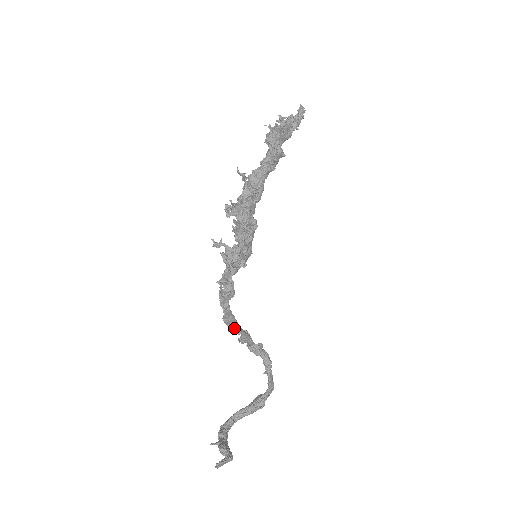
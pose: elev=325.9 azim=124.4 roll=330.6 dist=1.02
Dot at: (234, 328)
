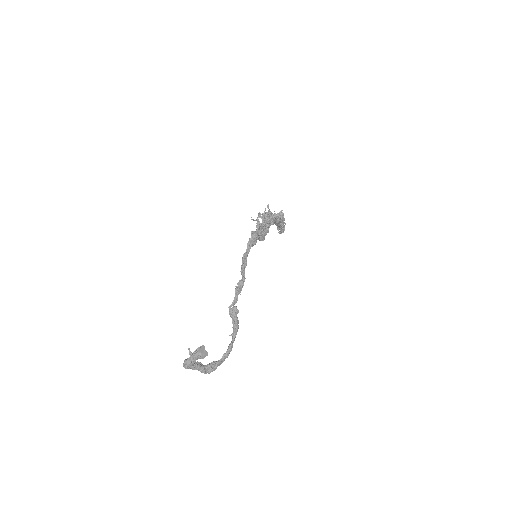
Dot at: (244, 267)
